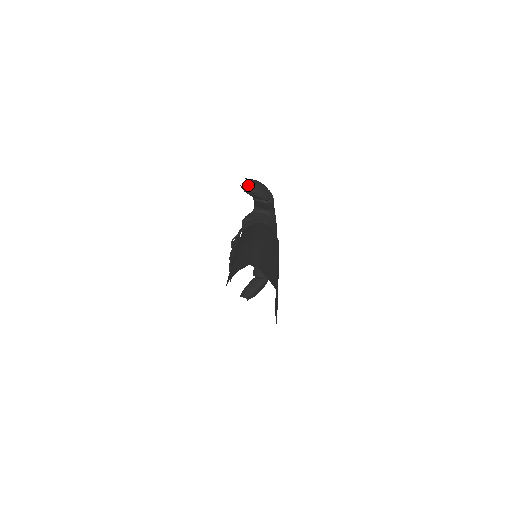
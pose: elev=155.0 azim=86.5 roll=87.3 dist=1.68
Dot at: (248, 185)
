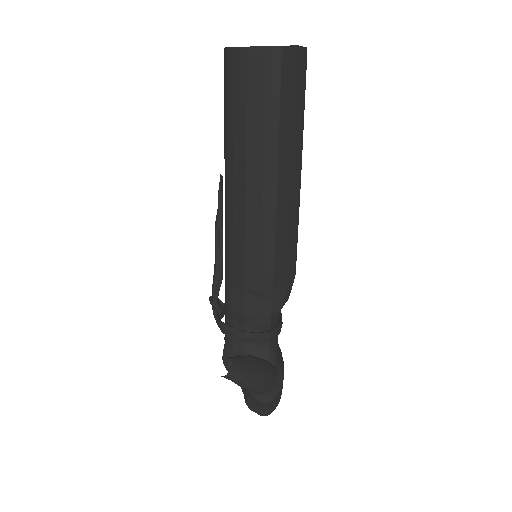
Dot at: occluded
